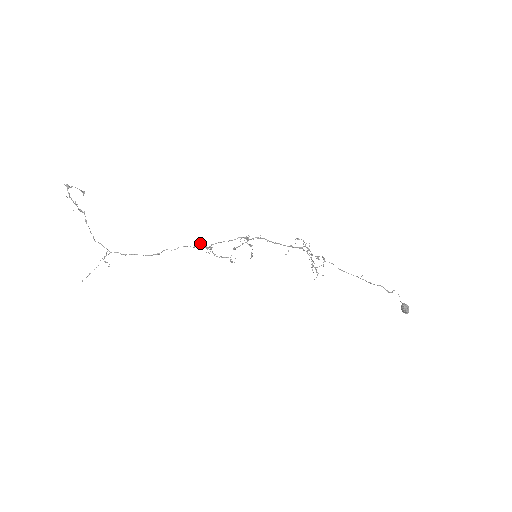
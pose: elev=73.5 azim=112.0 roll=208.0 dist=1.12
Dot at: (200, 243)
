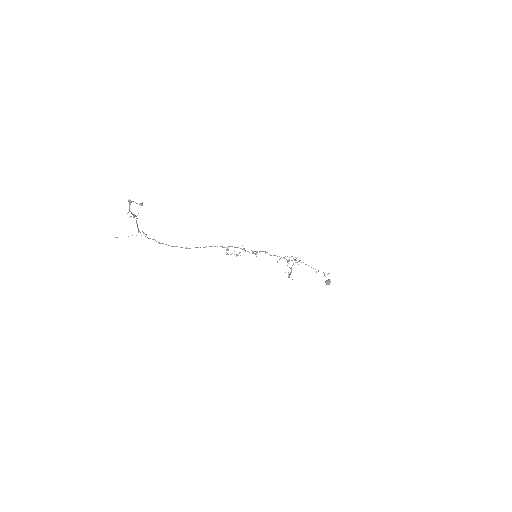
Dot at: (221, 246)
